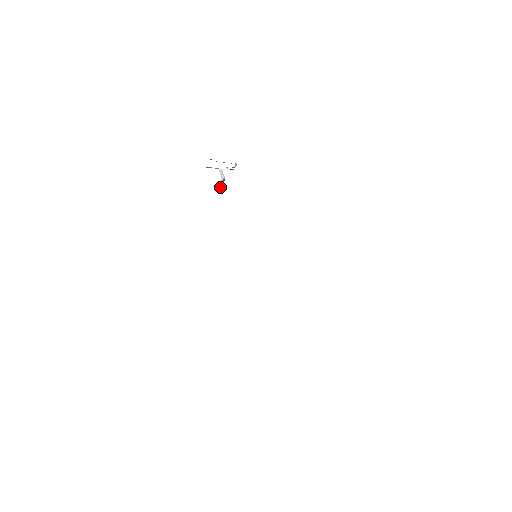
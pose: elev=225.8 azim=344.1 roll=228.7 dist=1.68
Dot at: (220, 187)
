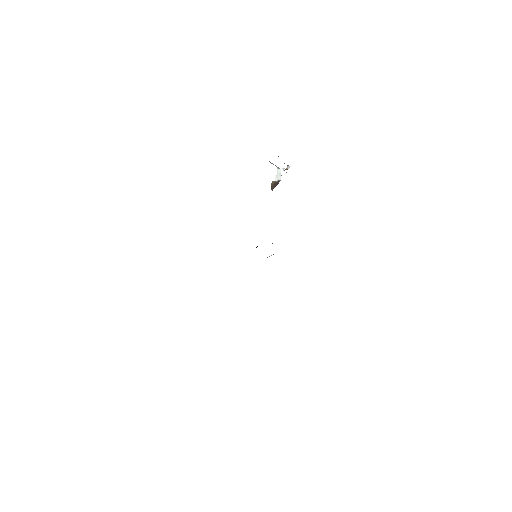
Dot at: (271, 186)
